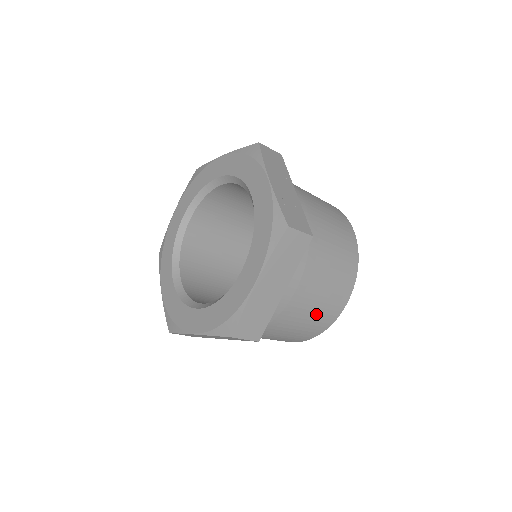
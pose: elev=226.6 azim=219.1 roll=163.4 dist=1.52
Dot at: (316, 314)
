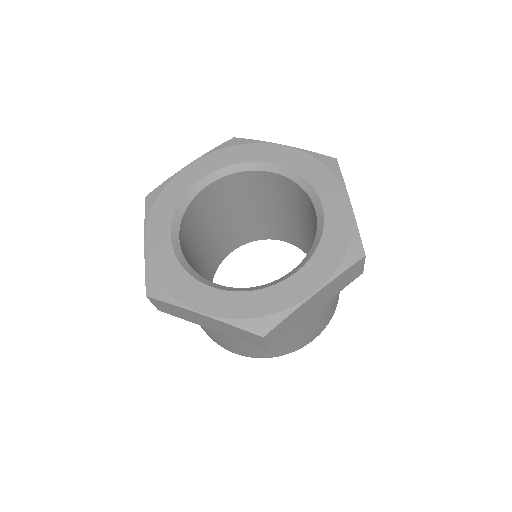
Dot at: (298, 339)
